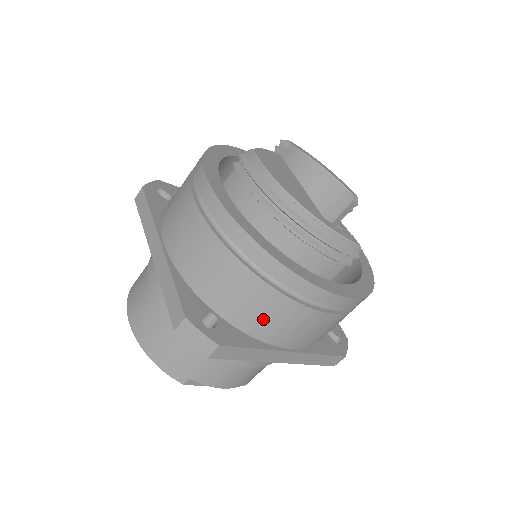
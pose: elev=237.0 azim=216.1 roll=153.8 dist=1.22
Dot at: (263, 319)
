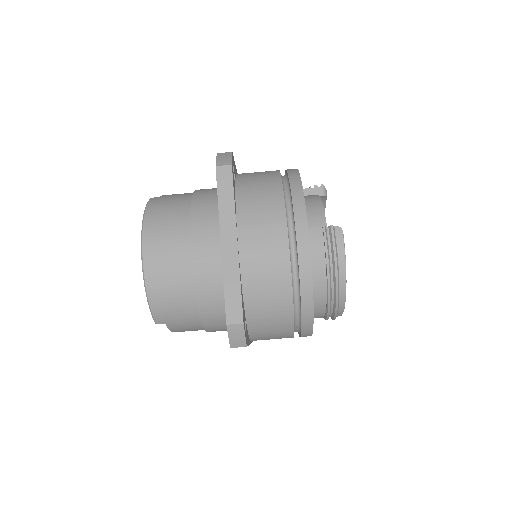
Dot at: (267, 331)
